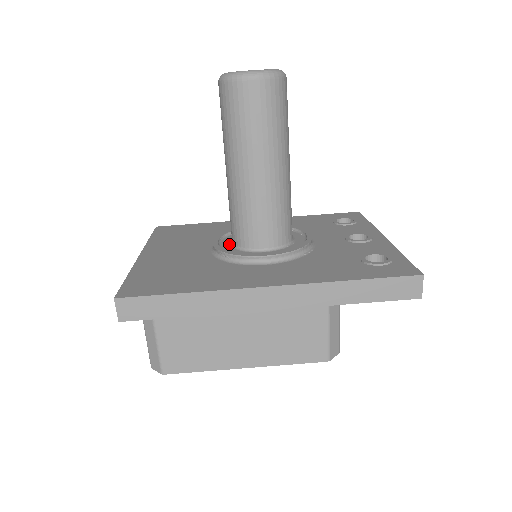
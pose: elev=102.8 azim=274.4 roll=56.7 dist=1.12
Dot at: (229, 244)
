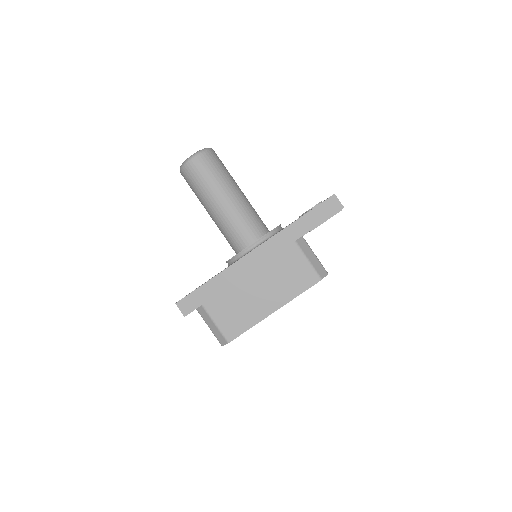
Dot at: occluded
